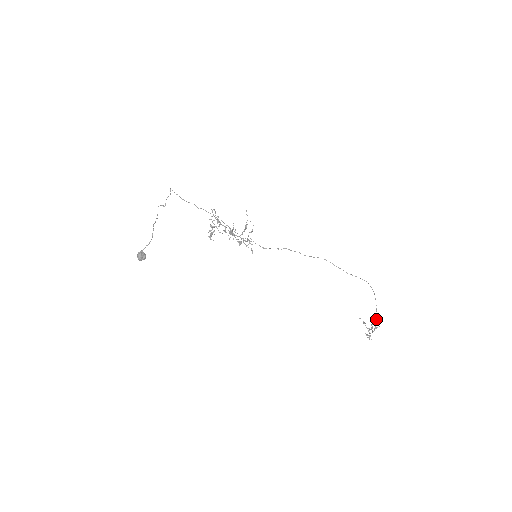
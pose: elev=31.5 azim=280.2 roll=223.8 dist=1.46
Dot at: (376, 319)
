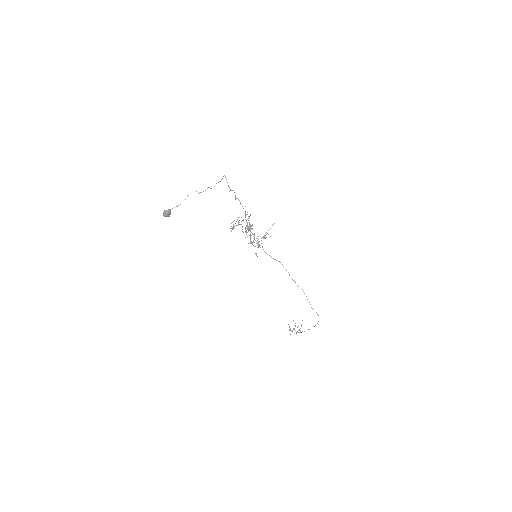
Dot at: occluded
